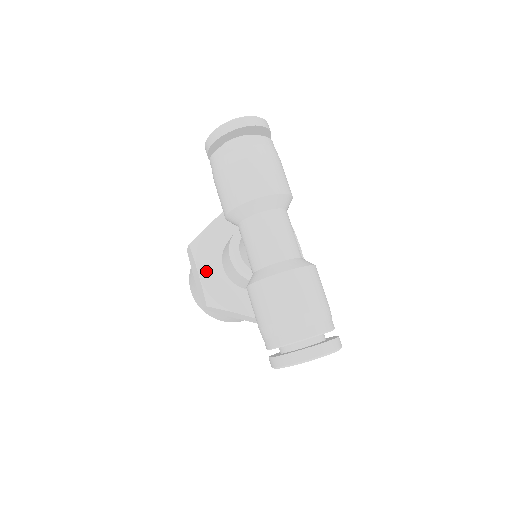
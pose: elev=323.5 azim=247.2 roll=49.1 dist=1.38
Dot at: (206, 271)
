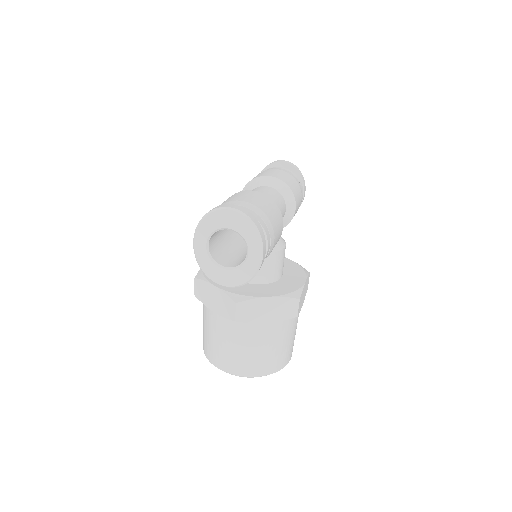
Dot at: occluded
